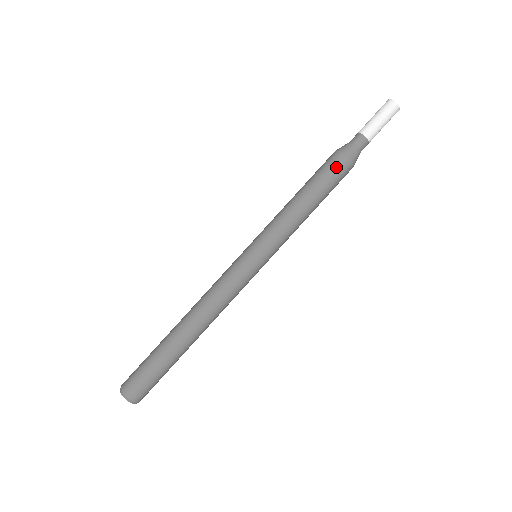
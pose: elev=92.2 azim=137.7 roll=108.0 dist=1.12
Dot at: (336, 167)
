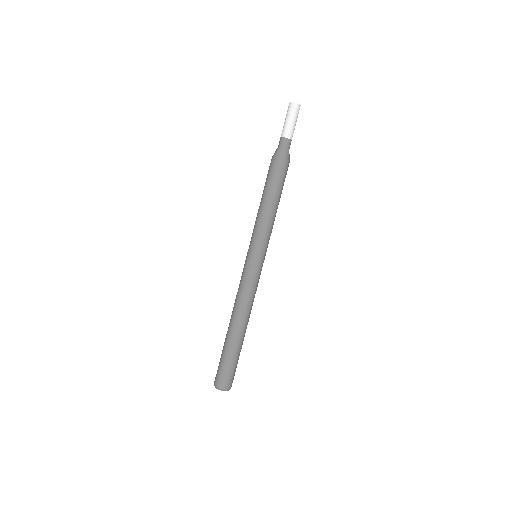
Dot at: (272, 169)
